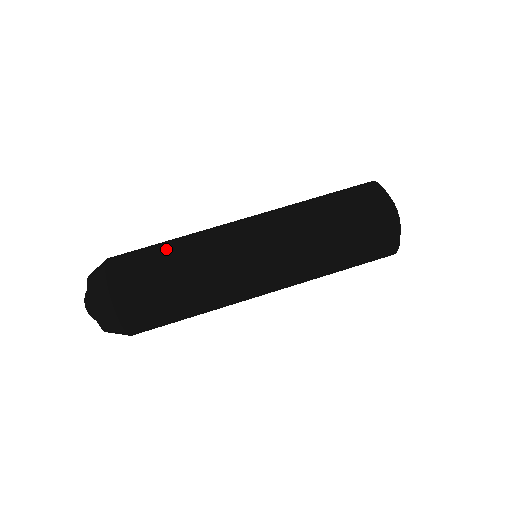
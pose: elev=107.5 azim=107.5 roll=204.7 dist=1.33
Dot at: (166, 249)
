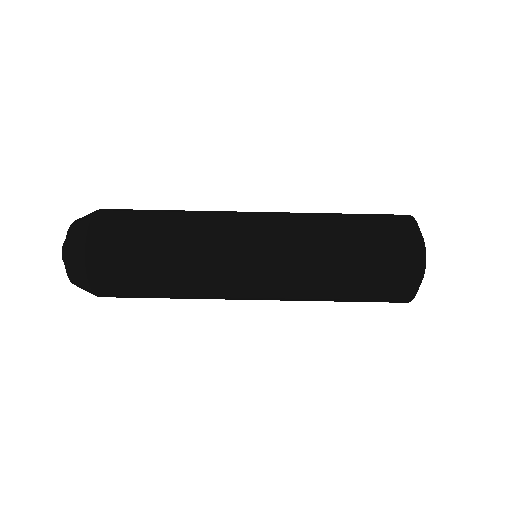
Dot at: (156, 253)
